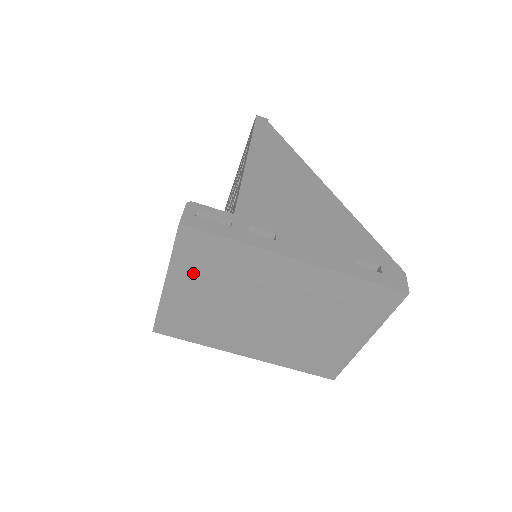
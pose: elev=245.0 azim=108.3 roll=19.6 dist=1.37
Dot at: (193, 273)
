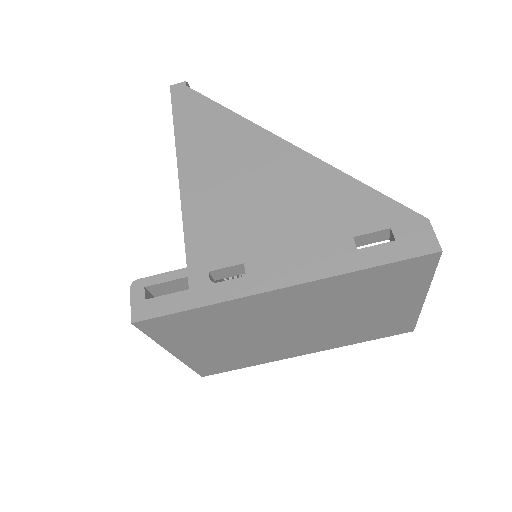
Dot at: (189, 339)
